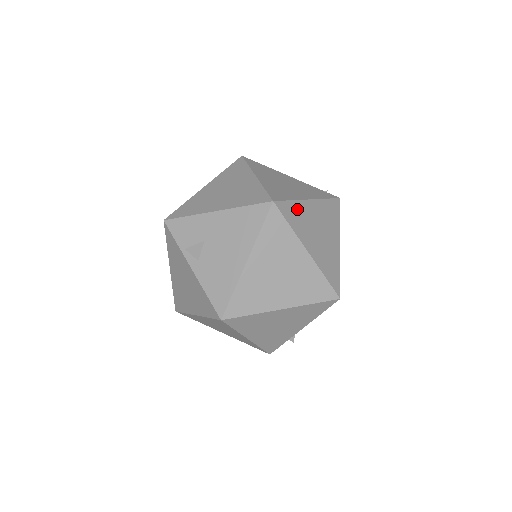
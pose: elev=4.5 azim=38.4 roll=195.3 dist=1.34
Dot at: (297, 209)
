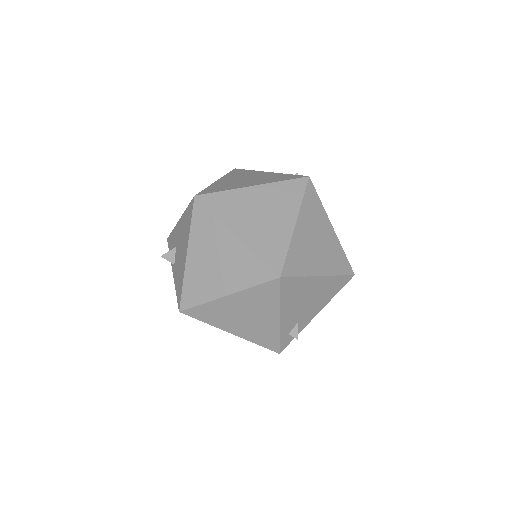
Dot at: (229, 198)
